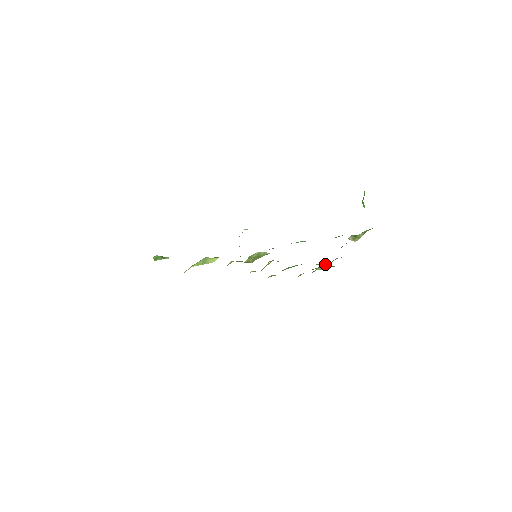
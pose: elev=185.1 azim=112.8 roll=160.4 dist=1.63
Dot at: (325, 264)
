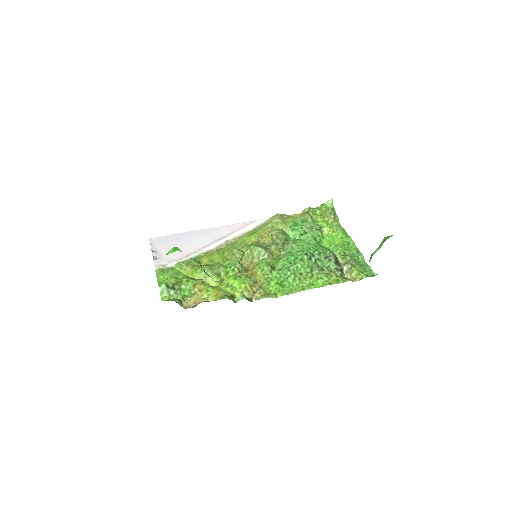
Dot at: (331, 219)
